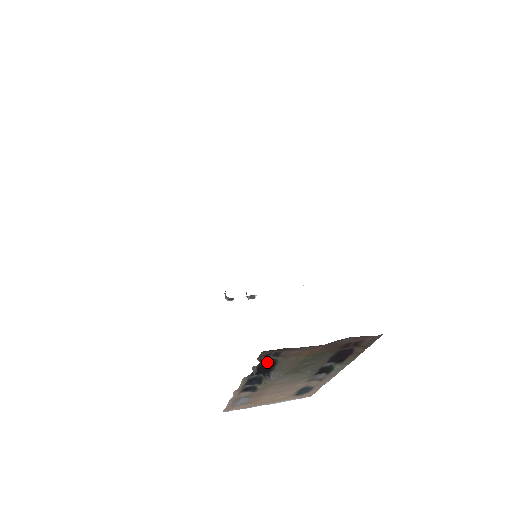
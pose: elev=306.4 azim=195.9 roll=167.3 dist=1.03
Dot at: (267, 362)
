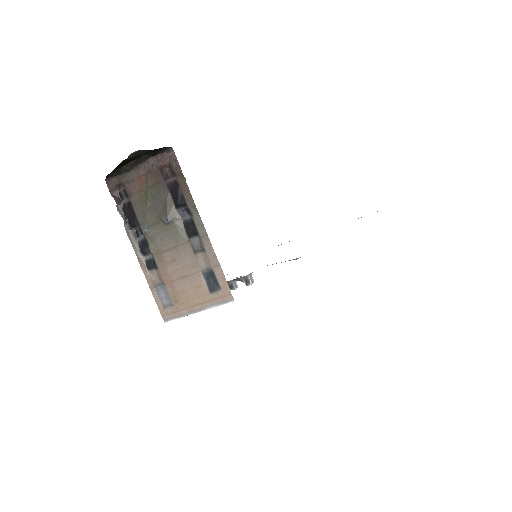
Dot at: (127, 207)
